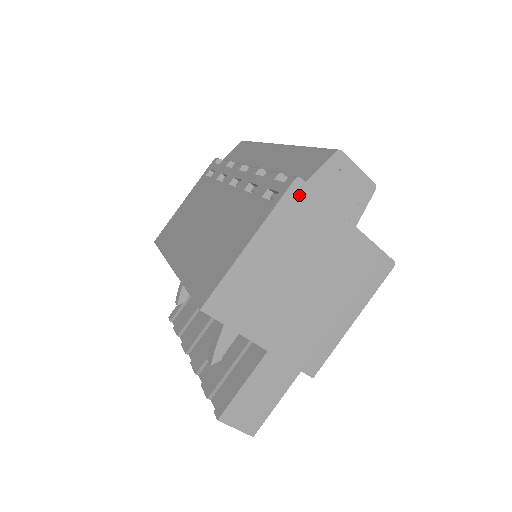
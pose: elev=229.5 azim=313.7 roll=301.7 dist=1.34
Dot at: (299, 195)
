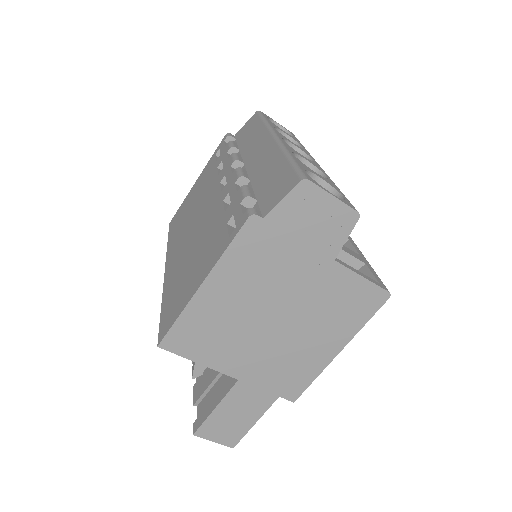
Dot at: (256, 233)
